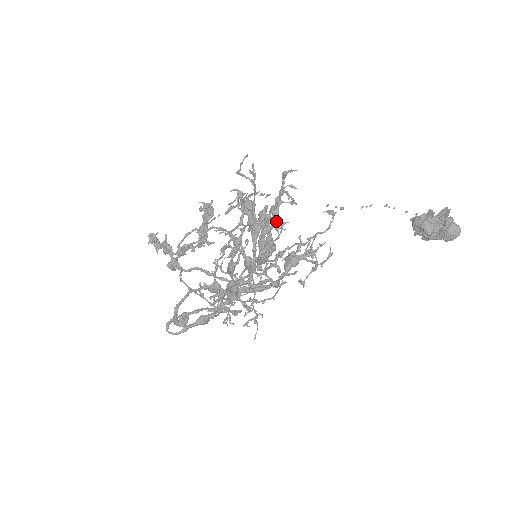
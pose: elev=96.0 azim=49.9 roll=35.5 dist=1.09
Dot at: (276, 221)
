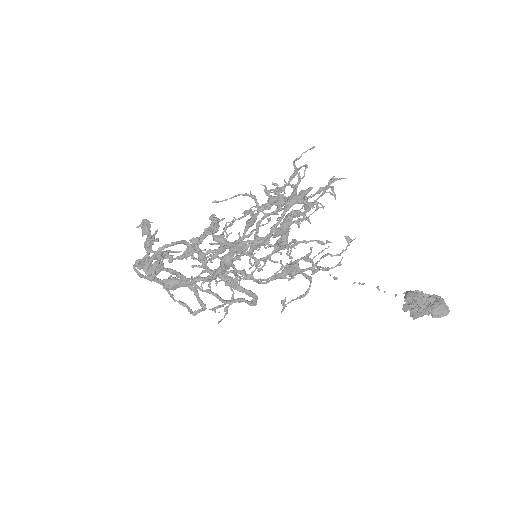
Dot at: (312, 205)
